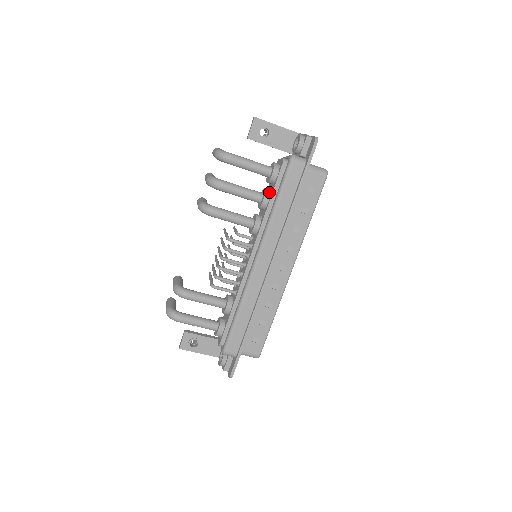
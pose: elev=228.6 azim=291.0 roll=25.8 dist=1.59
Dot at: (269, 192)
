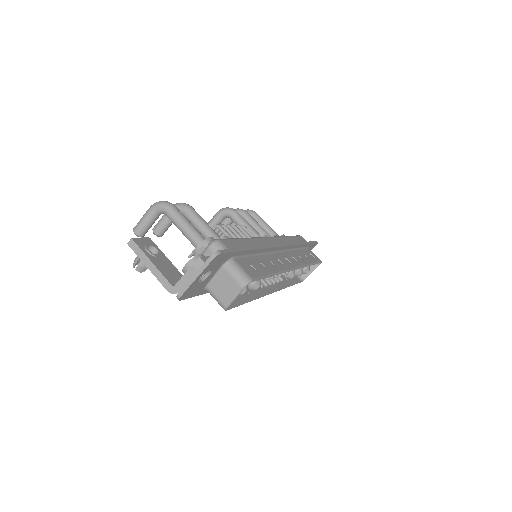
Dot at: occluded
